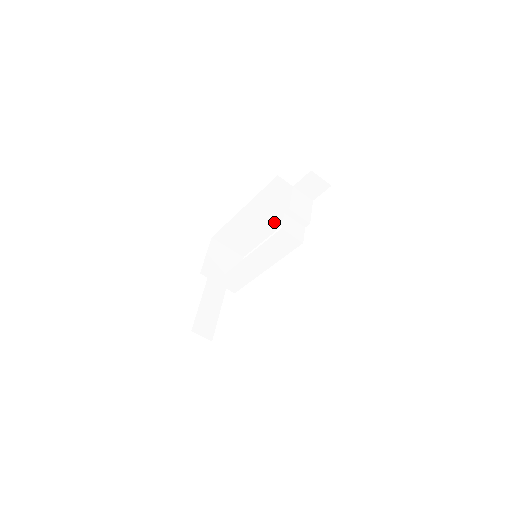
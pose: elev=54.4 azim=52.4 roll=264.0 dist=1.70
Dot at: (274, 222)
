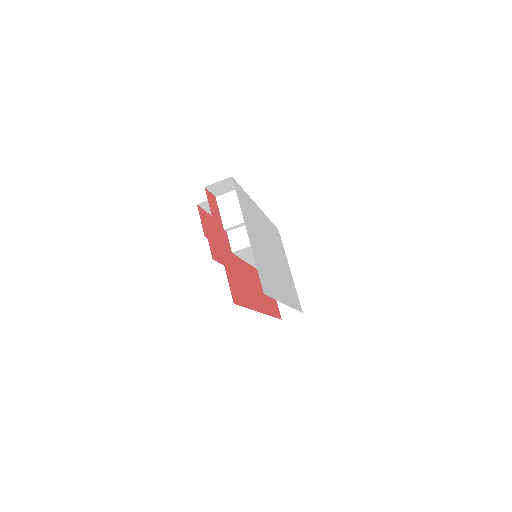
Dot at: occluded
